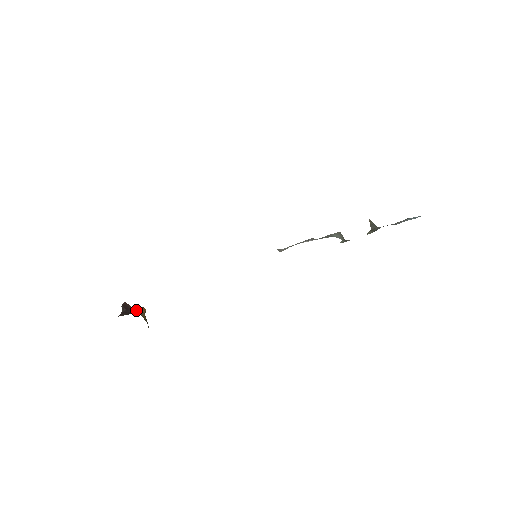
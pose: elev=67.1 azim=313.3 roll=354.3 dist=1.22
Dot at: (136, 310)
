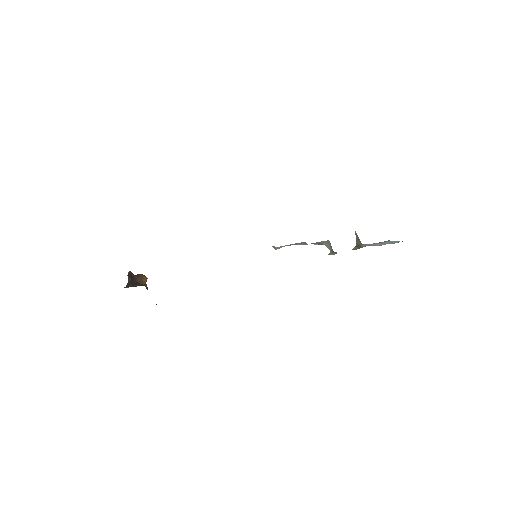
Dot at: (140, 280)
